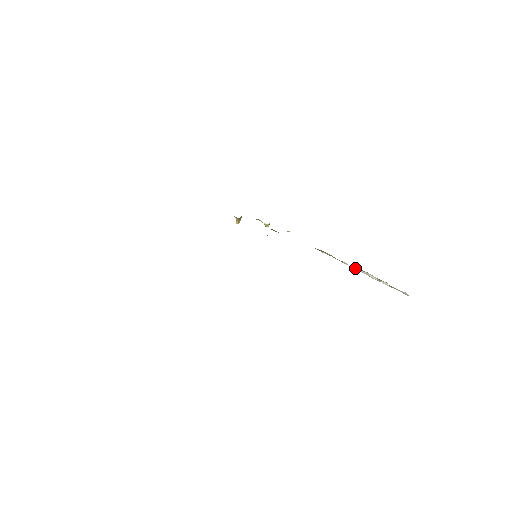
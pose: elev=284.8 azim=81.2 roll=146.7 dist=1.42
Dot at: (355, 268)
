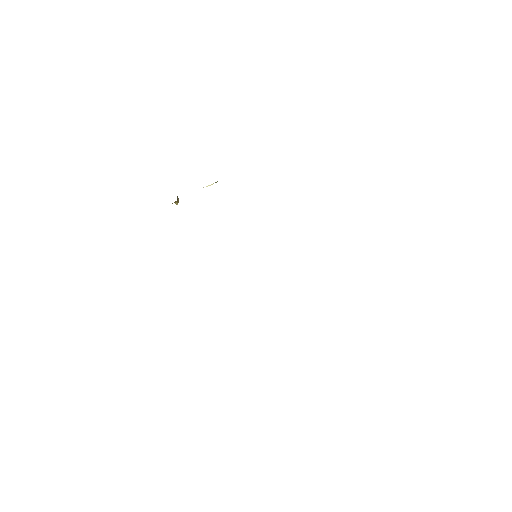
Dot at: occluded
